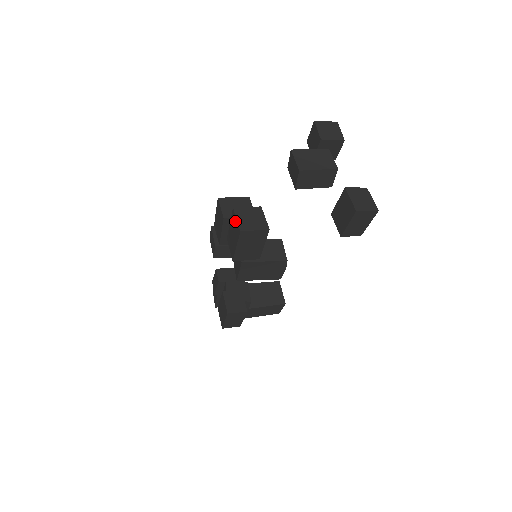
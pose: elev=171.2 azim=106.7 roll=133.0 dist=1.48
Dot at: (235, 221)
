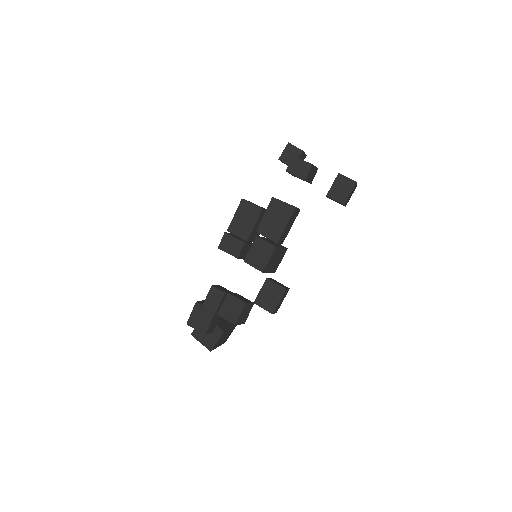
Dot at: (281, 205)
